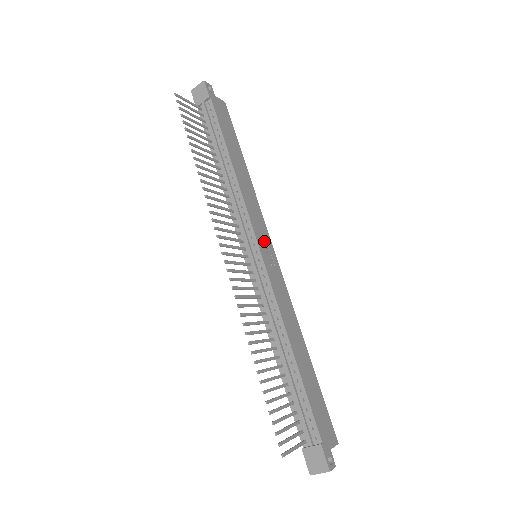
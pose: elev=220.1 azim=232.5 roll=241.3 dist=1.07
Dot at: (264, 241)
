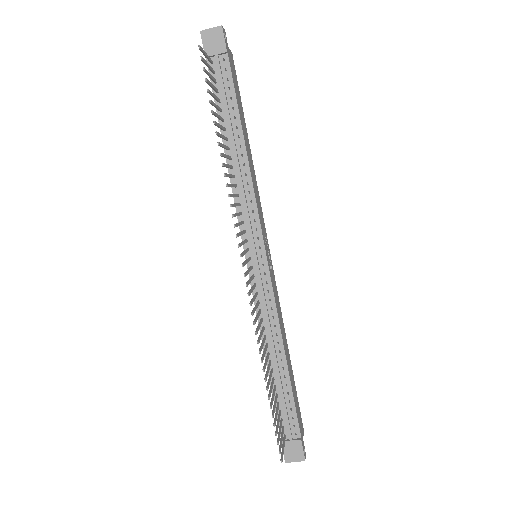
Dot at: (265, 240)
